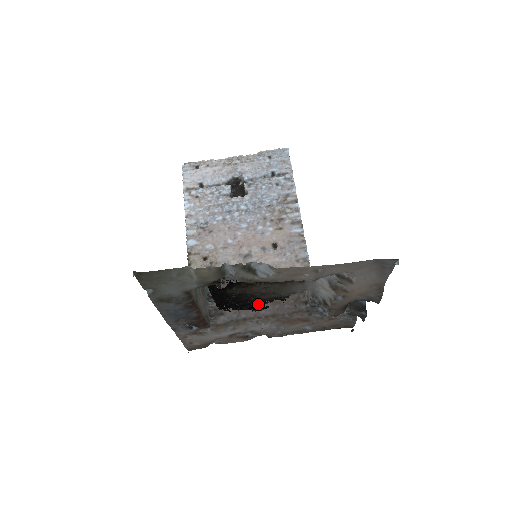
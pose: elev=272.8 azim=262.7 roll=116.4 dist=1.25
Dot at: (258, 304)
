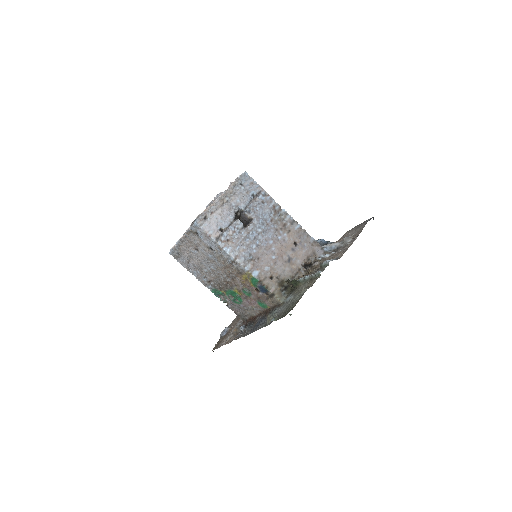
Dot at: occluded
